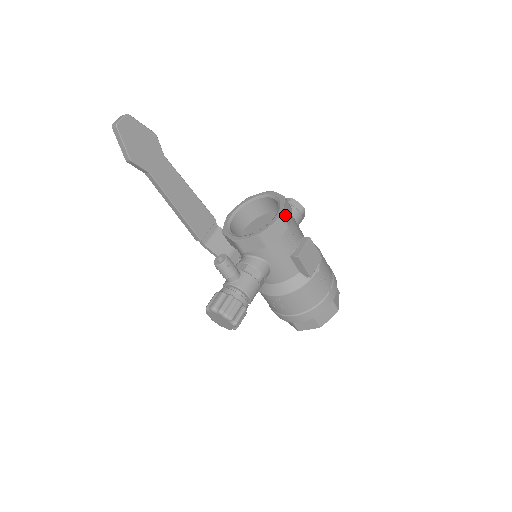
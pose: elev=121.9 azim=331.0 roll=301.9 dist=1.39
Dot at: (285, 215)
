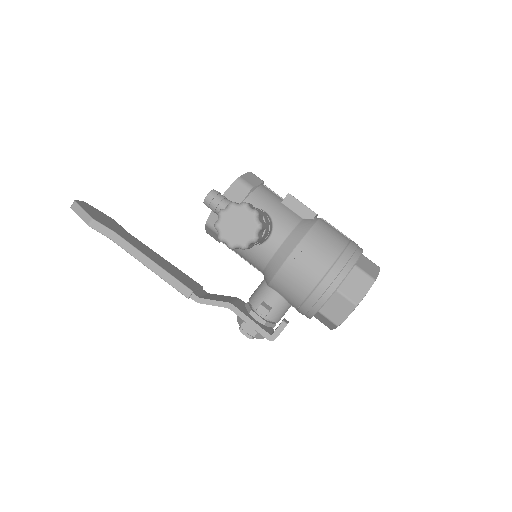
Dot at: occluded
